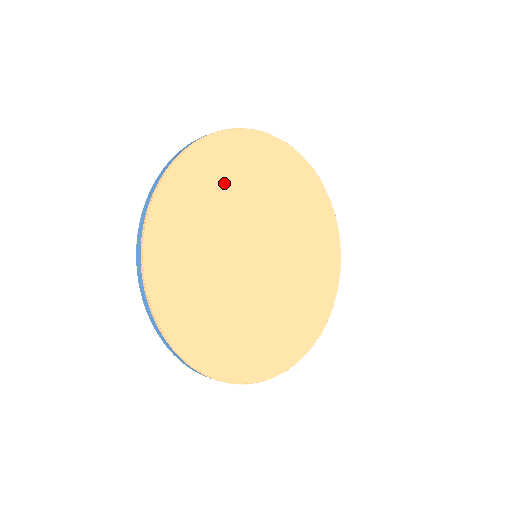
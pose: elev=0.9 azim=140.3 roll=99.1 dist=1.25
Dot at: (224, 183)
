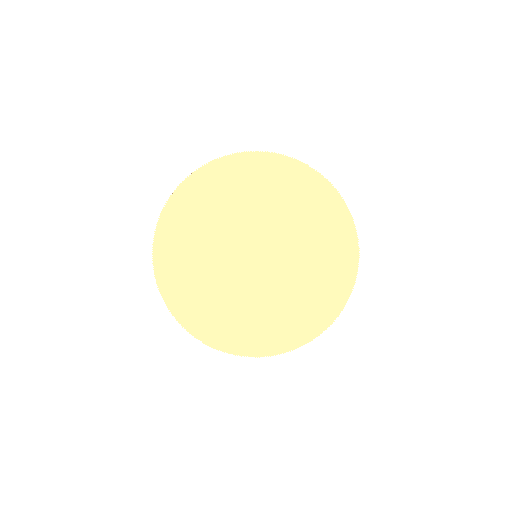
Dot at: (197, 226)
